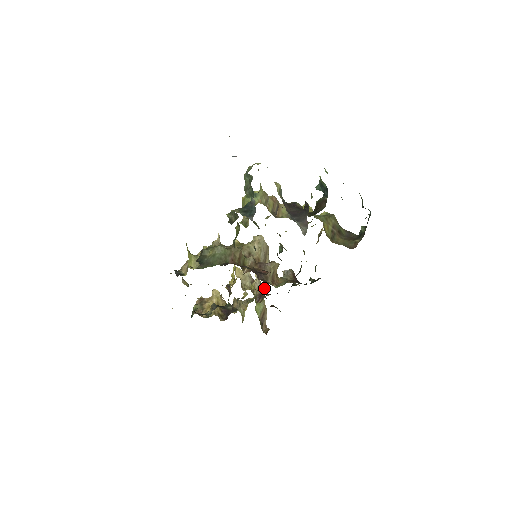
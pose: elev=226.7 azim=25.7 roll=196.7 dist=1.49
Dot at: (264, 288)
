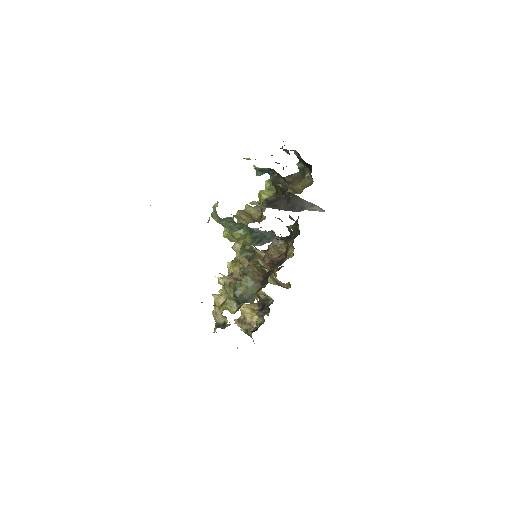
Dot at: occluded
